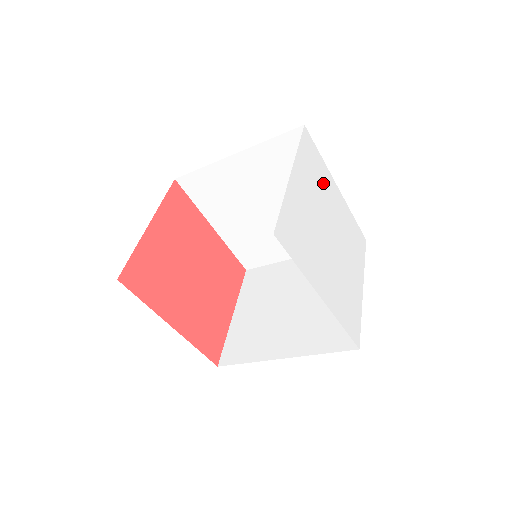
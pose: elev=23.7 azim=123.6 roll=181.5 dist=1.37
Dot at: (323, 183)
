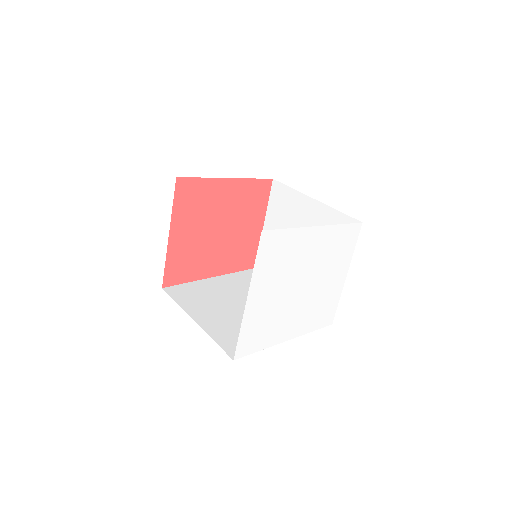
Dot at: (292, 253)
